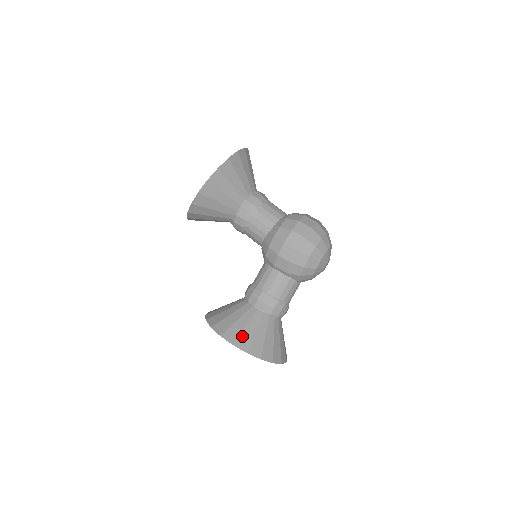
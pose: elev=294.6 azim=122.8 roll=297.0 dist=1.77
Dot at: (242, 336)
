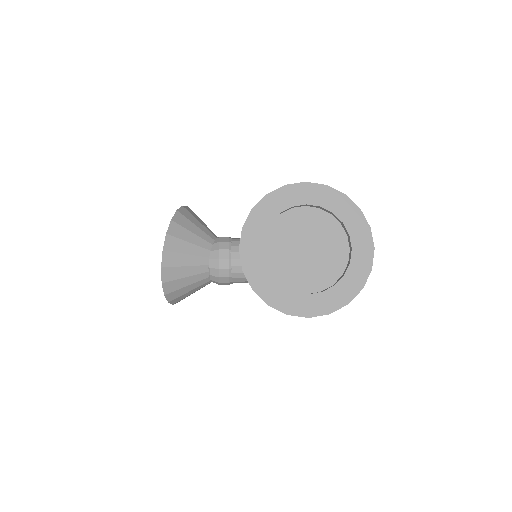
Dot at: occluded
